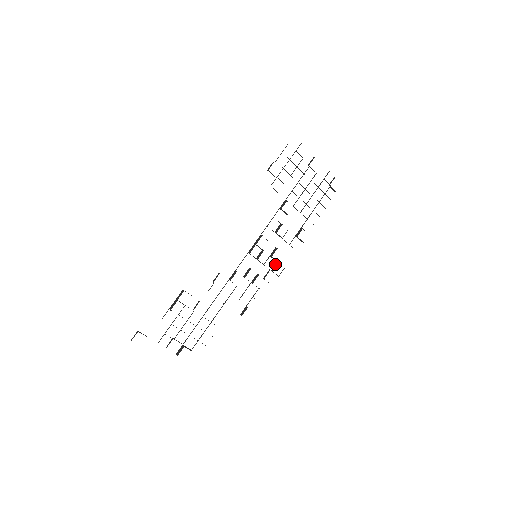
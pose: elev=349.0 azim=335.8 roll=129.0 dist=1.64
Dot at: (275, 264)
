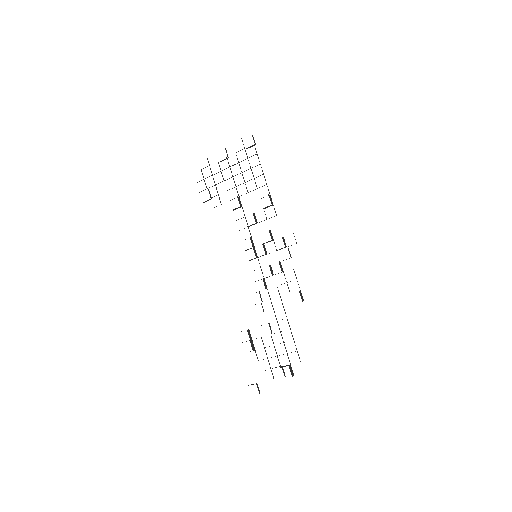
Dot at: (274, 243)
